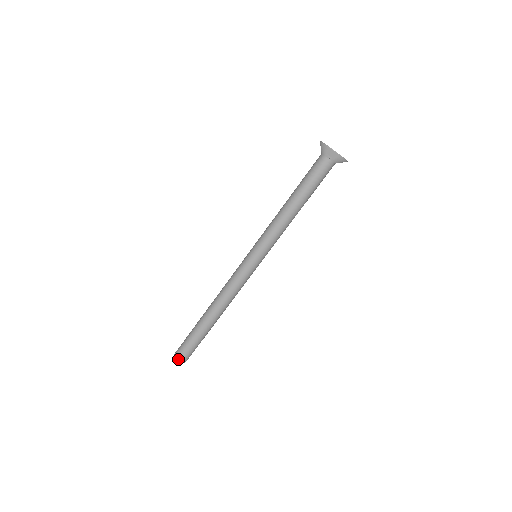
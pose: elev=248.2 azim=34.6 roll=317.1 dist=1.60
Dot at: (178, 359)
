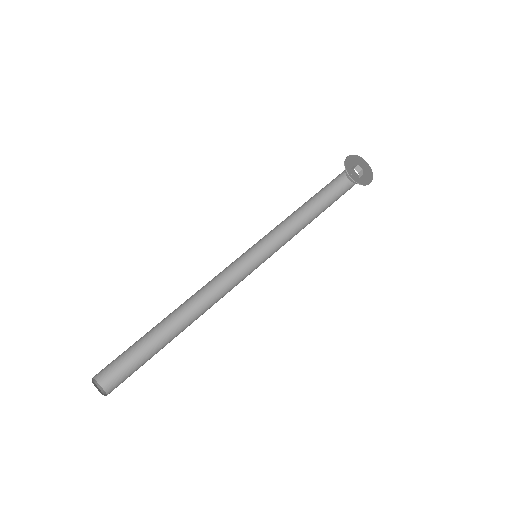
Dot at: (95, 385)
